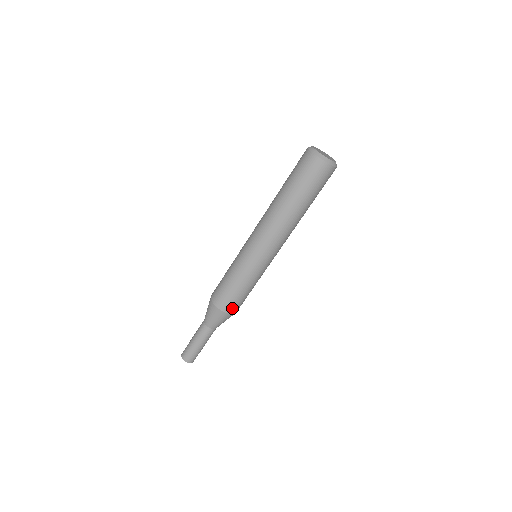
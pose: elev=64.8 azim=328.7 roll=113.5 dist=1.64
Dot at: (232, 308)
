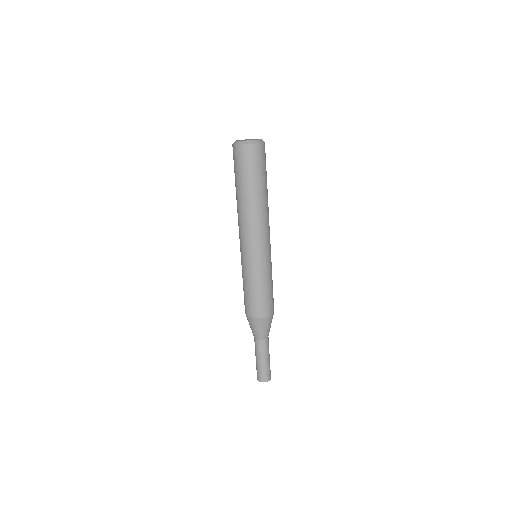
Dot at: (252, 311)
